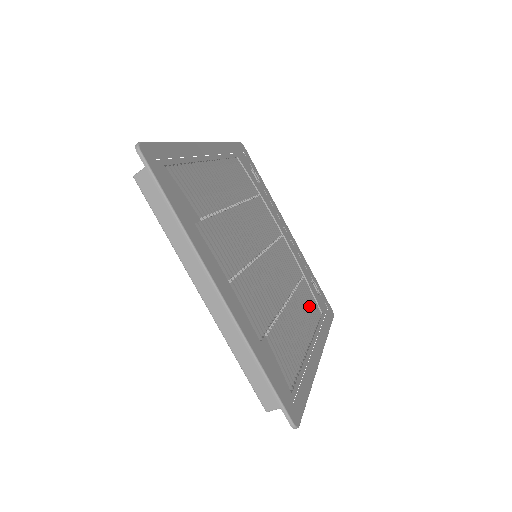
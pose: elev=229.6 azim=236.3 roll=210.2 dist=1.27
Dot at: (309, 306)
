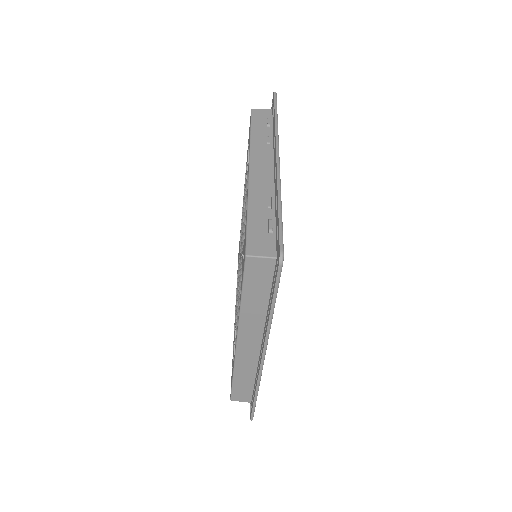
Dot at: occluded
